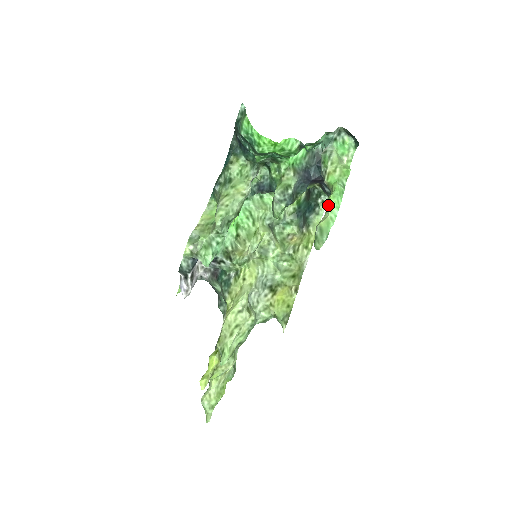
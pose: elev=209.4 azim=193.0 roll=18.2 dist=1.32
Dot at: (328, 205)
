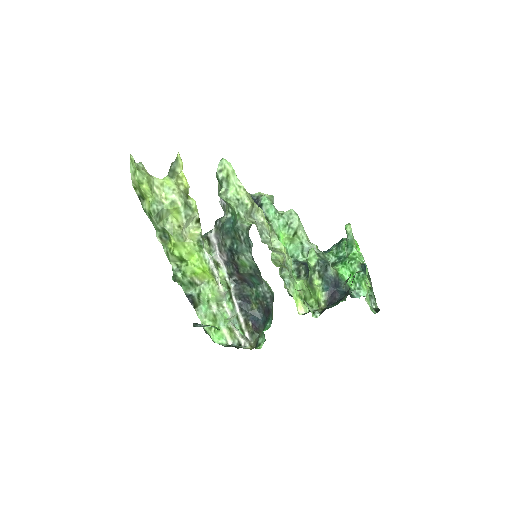
Dot at: occluded
